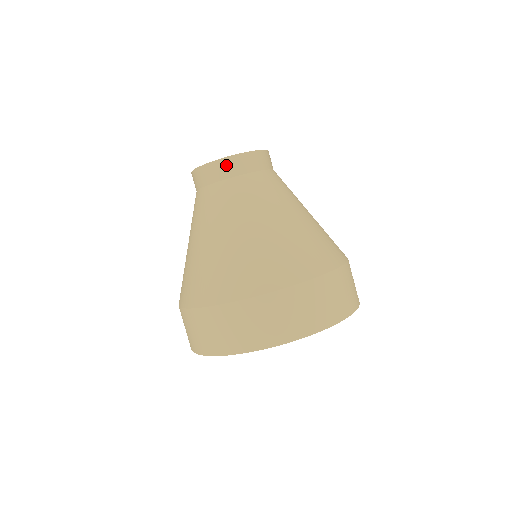
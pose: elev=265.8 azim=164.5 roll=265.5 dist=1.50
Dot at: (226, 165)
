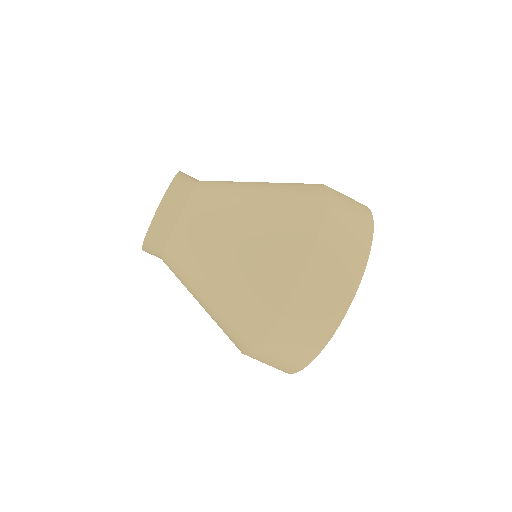
Dot at: (160, 223)
